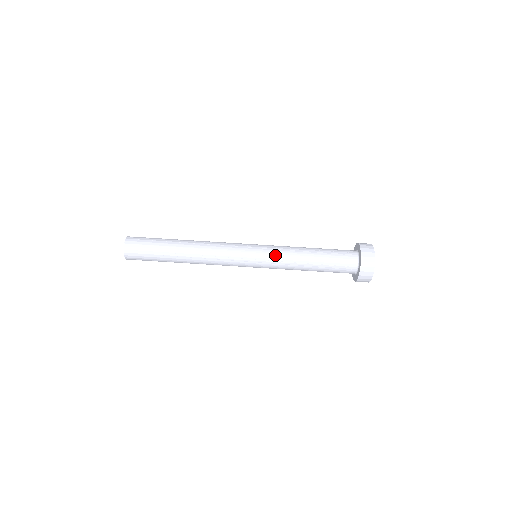
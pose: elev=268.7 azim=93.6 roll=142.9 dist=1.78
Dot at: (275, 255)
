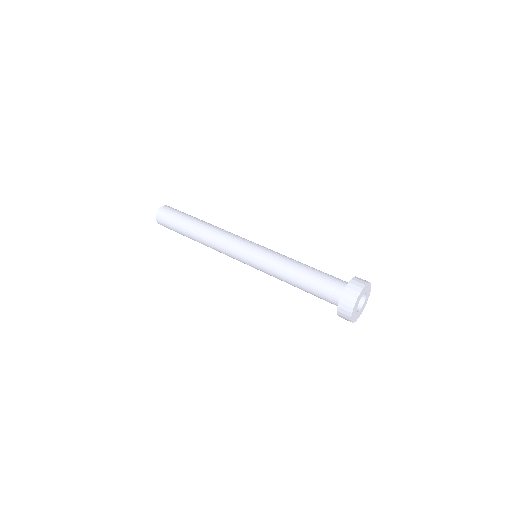
Dot at: (269, 255)
